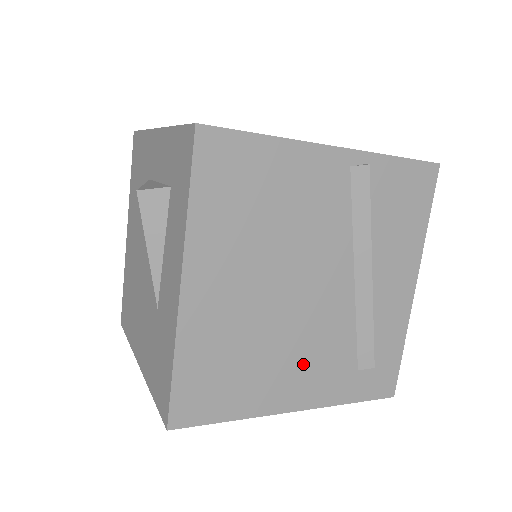
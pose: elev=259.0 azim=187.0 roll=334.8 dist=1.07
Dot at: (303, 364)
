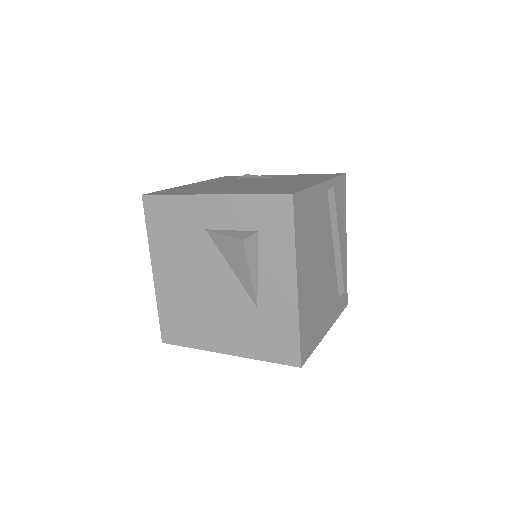
Dot at: (327, 304)
